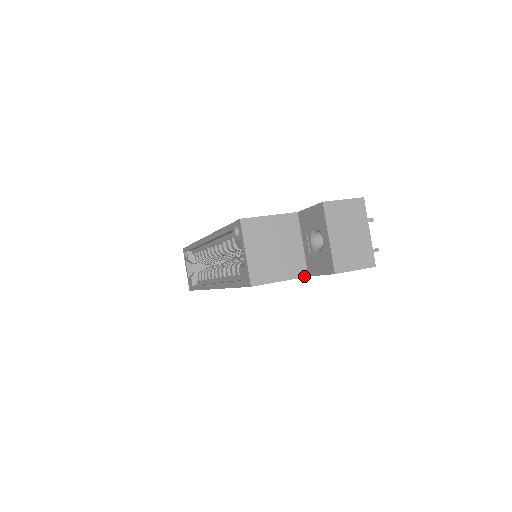
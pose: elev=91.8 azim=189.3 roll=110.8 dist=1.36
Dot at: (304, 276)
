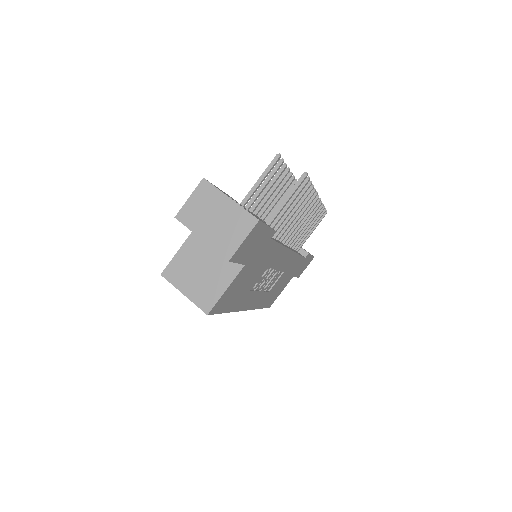
Dot at: (241, 268)
